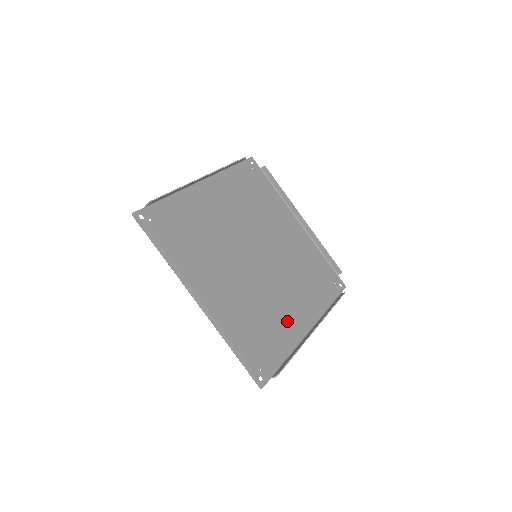
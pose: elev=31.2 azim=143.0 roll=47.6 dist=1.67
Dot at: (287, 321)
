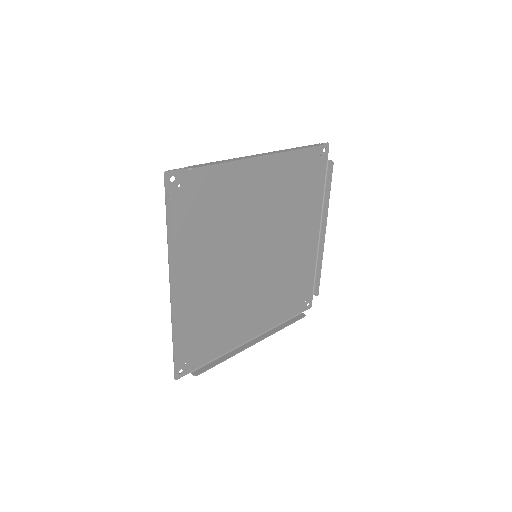
Dot at: (303, 254)
